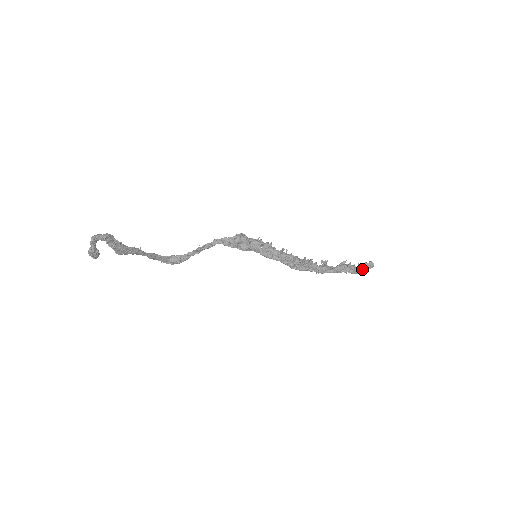
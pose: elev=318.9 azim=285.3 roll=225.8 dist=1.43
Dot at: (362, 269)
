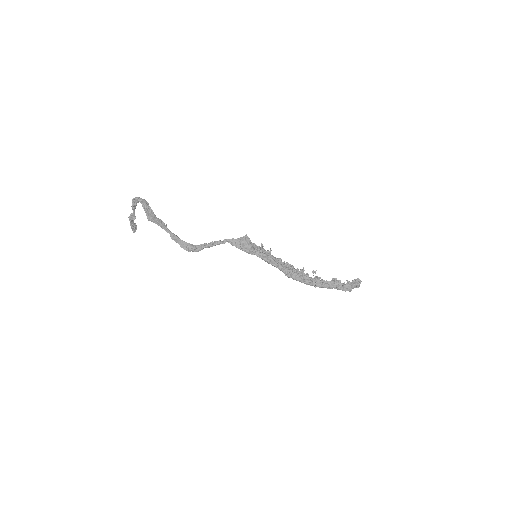
Dot at: (350, 284)
